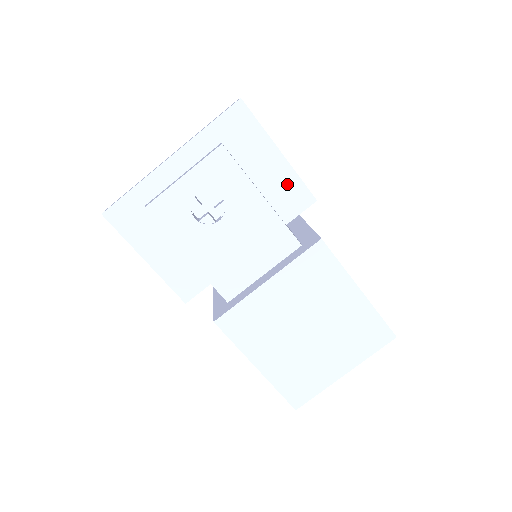
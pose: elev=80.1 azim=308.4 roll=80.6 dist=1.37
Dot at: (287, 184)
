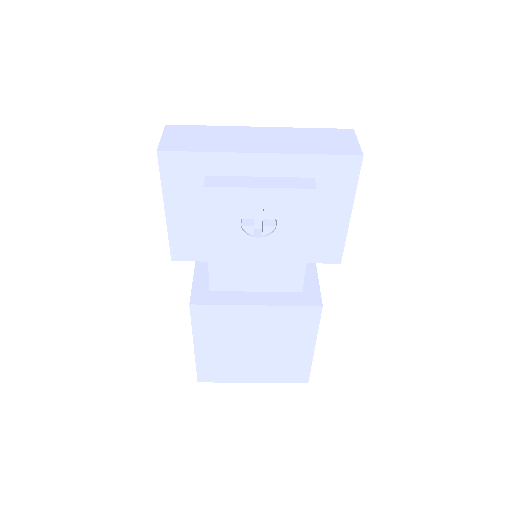
Dot at: (332, 239)
